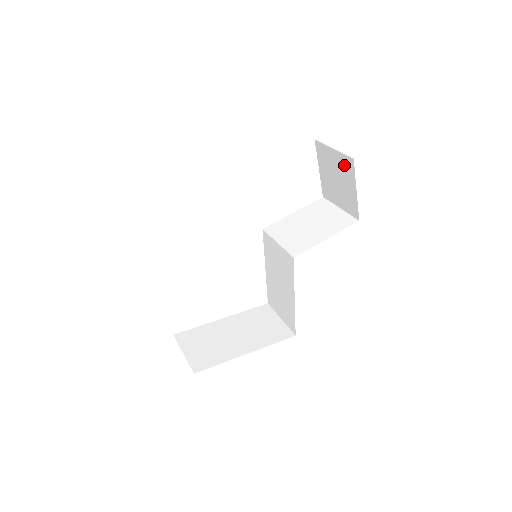
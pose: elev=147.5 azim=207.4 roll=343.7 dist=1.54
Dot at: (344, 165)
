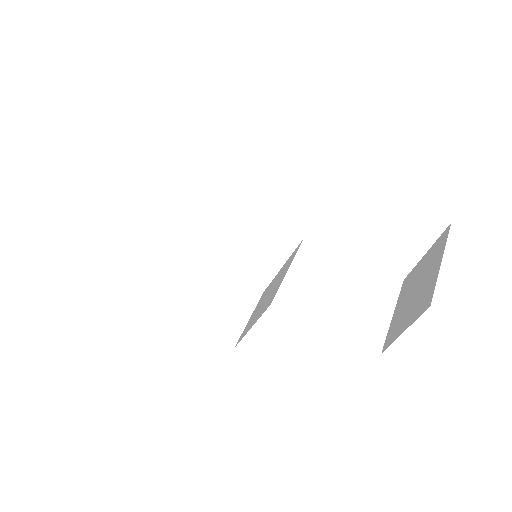
Dot at: (426, 293)
